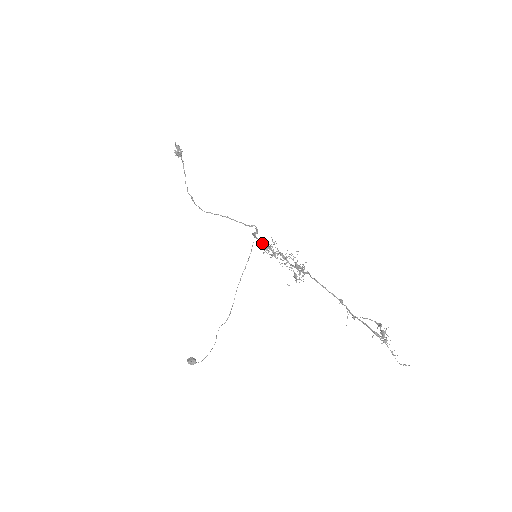
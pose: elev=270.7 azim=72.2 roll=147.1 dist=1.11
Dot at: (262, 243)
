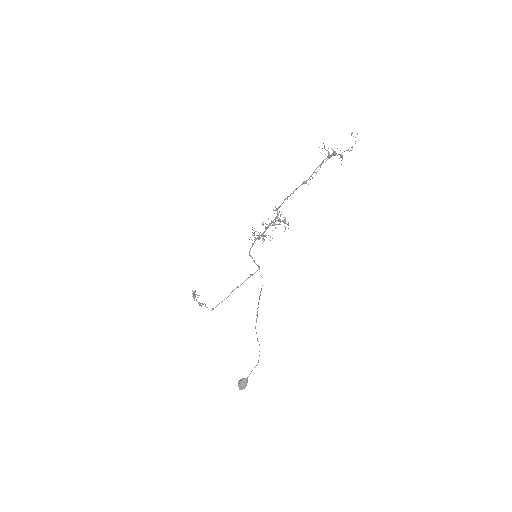
Dot at: (254, 242)
